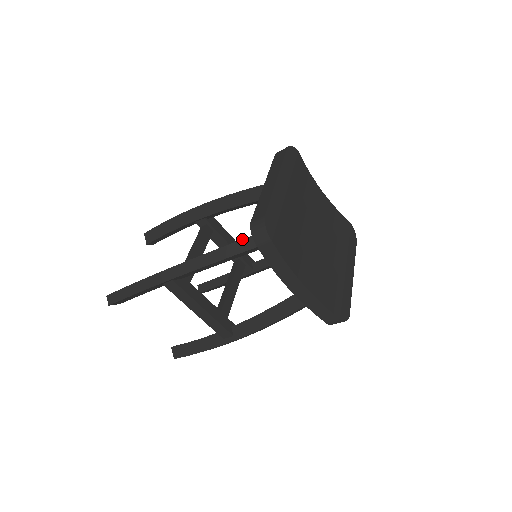
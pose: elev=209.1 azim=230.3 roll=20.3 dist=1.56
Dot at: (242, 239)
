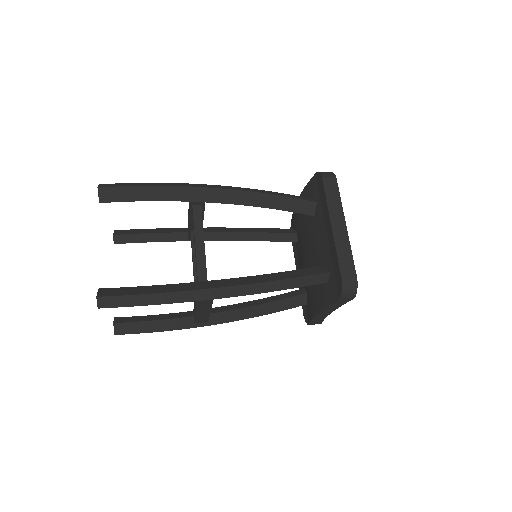
Dot at: (306, 276)
